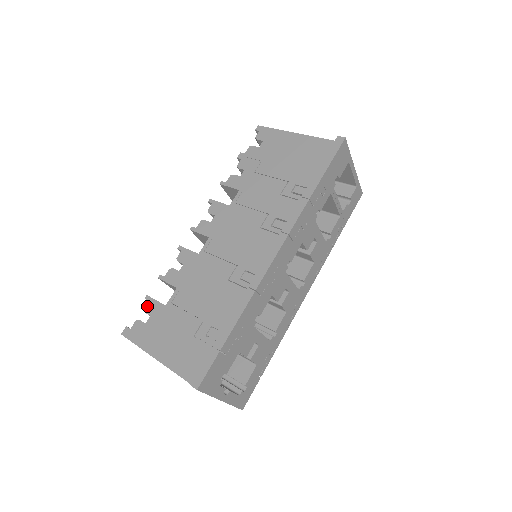
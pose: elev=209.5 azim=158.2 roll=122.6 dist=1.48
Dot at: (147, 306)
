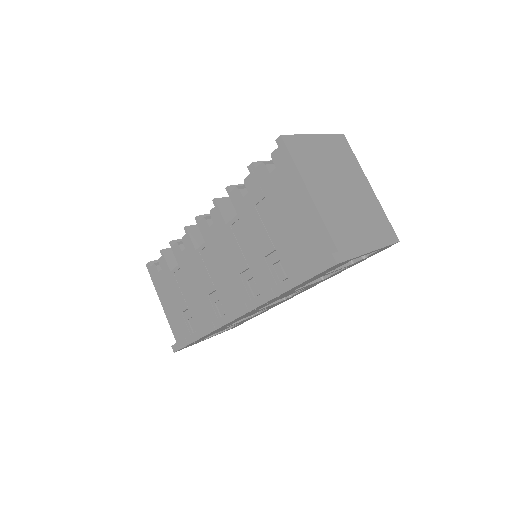
Dot at: (160, 260)
